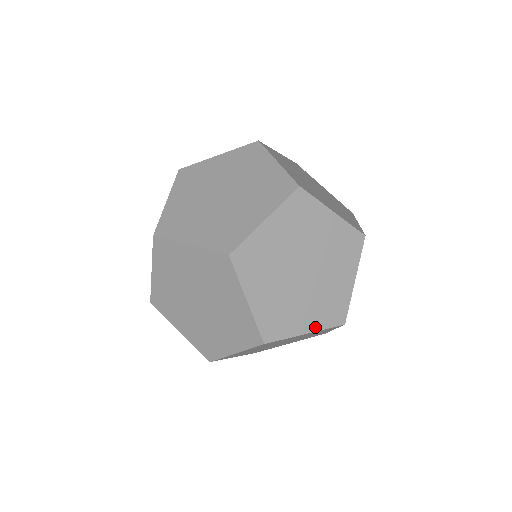
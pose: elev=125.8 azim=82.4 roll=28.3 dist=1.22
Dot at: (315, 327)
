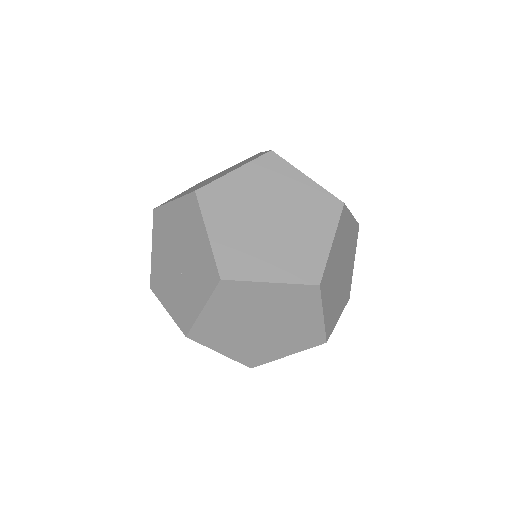
Dot at: occluded
